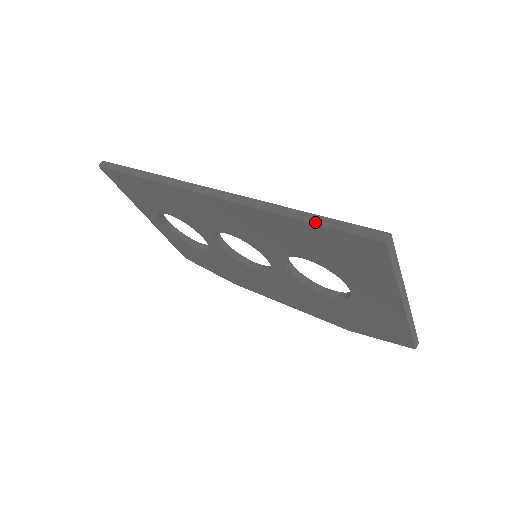
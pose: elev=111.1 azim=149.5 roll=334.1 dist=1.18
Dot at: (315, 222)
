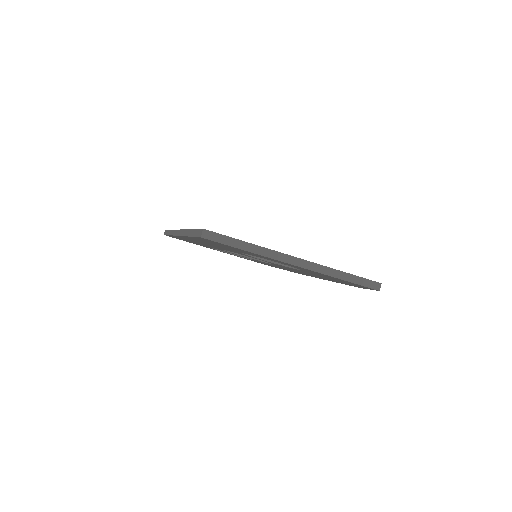
Dot at: (191, 235)
